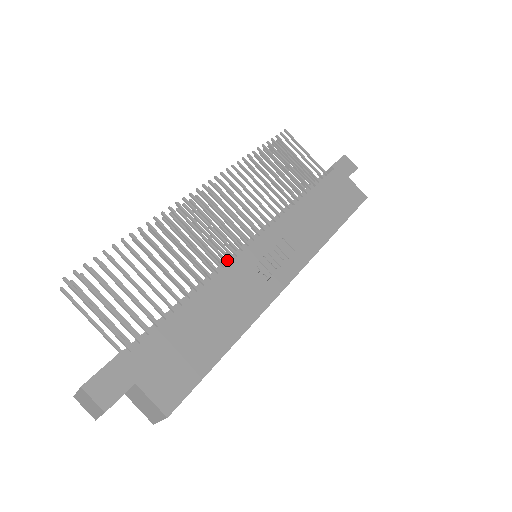
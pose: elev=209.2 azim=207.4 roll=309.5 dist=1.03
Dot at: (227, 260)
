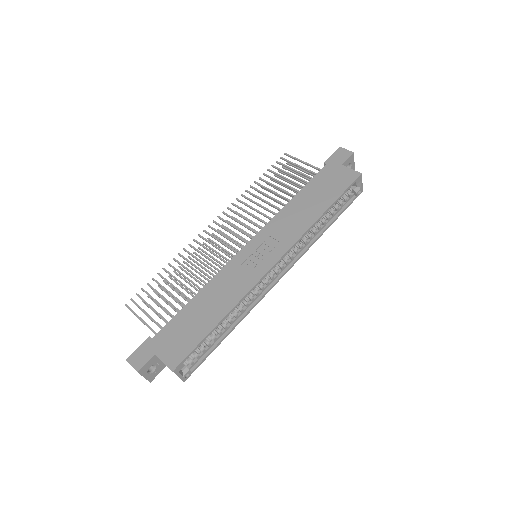
Dot at: occluded
